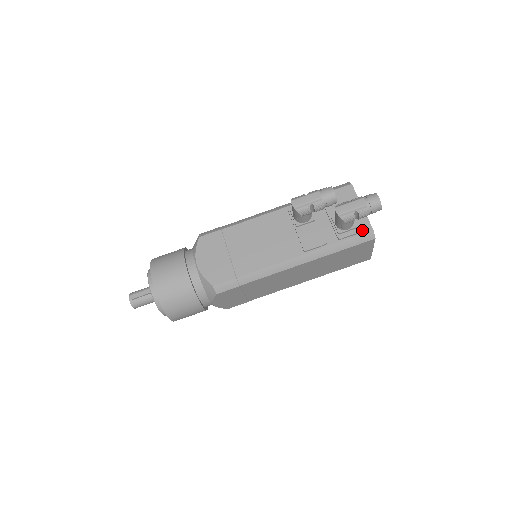
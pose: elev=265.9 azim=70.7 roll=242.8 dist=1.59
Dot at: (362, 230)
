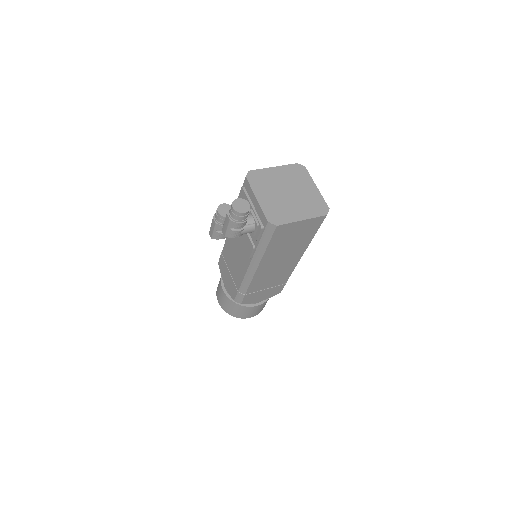
Dot at: (263, 225)
